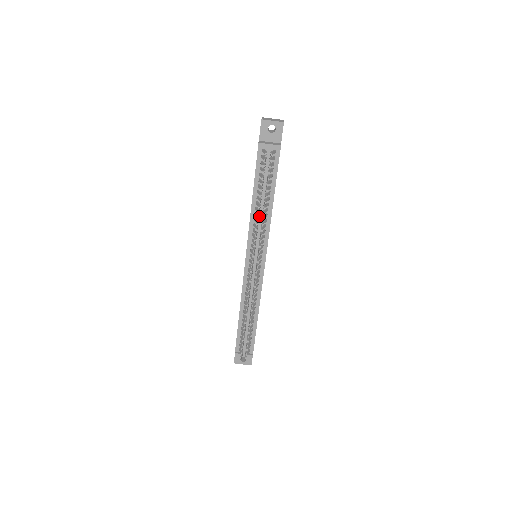
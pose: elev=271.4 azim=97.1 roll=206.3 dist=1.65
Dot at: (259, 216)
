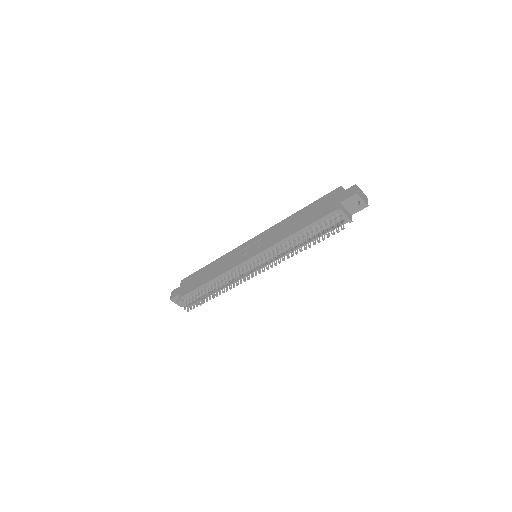
Dot at: (289, 245)
